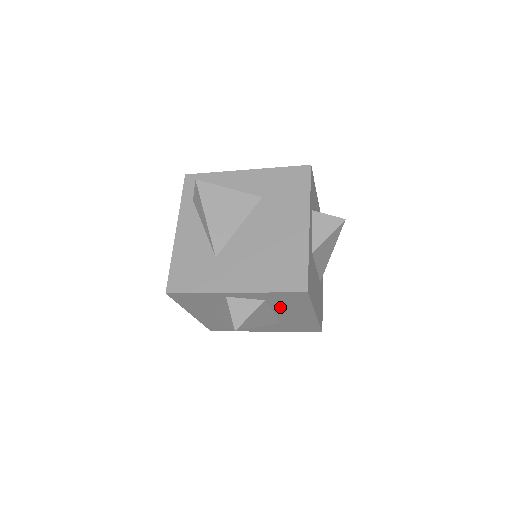
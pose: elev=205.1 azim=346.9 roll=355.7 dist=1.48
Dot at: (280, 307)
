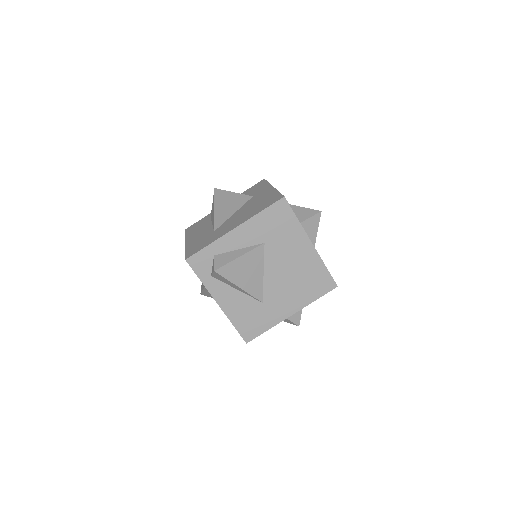
Dot at: occluded
